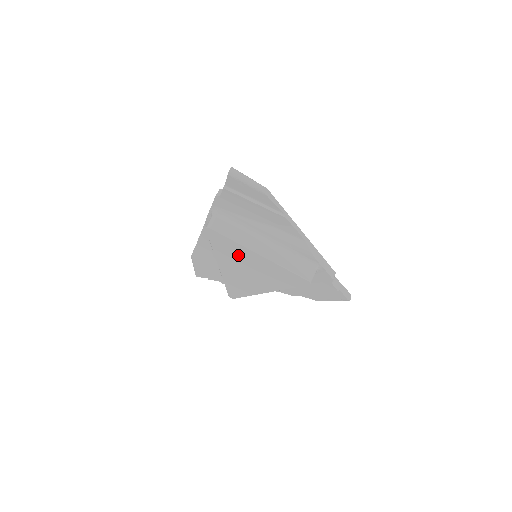
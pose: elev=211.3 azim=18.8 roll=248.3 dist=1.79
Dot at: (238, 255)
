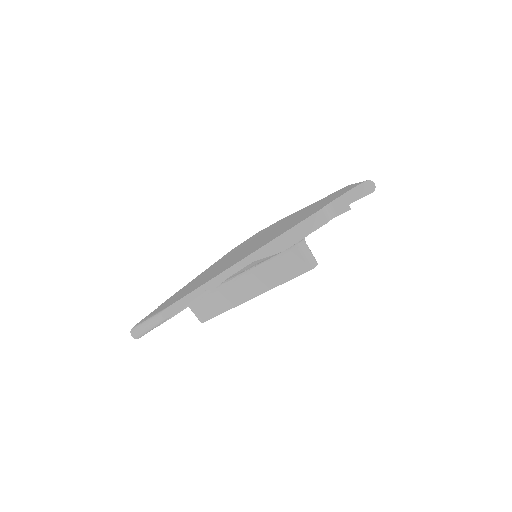
Dot at: occluded
